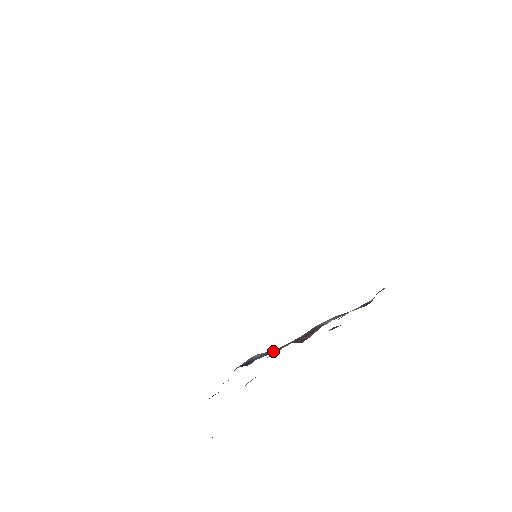
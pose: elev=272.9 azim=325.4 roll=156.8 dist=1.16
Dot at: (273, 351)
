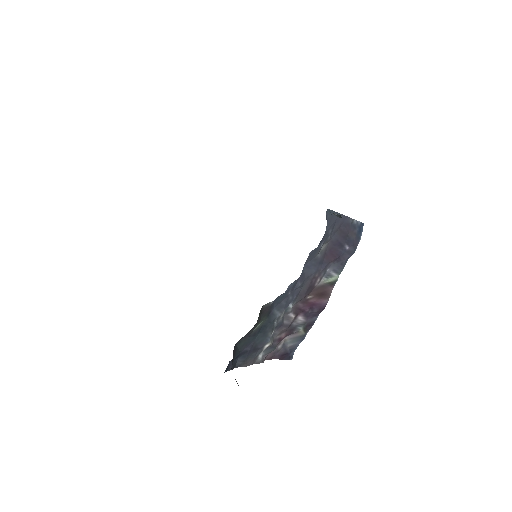
Dot at: (302, 333)
